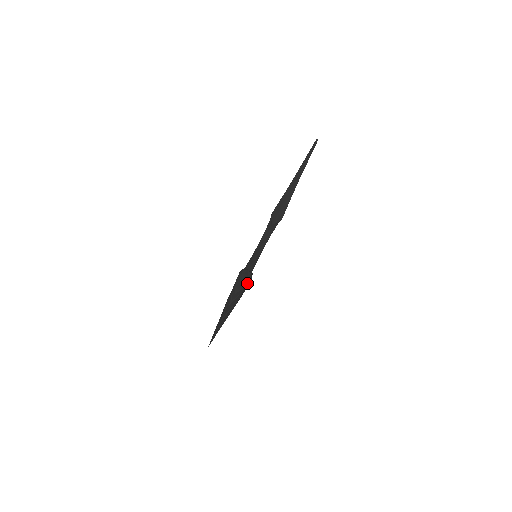
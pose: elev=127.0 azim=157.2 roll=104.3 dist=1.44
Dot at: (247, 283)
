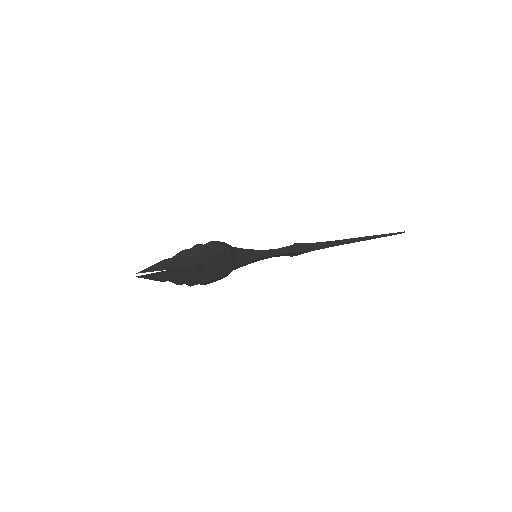
Dot at: (220, 251)
